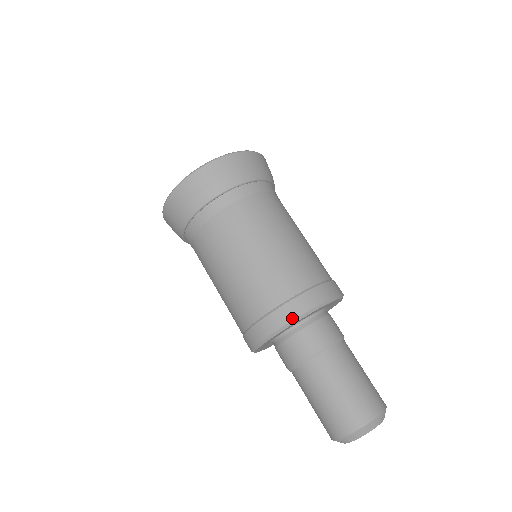
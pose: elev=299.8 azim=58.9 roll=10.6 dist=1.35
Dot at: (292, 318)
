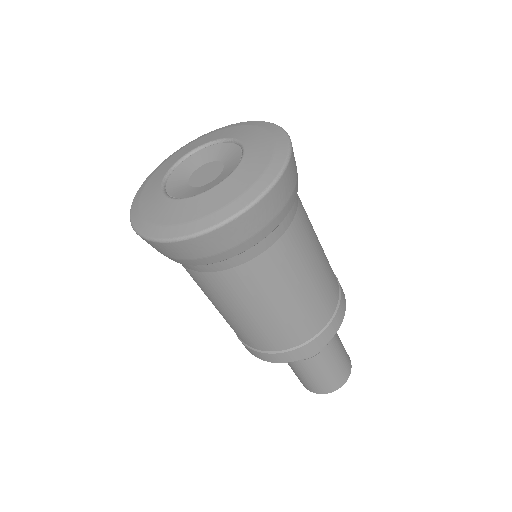
Dot at: (298, 359)
